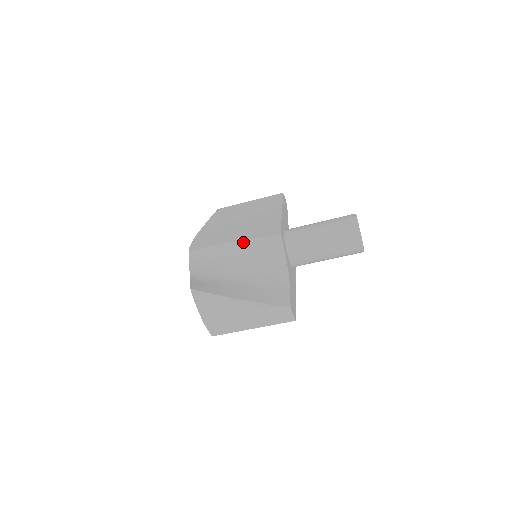
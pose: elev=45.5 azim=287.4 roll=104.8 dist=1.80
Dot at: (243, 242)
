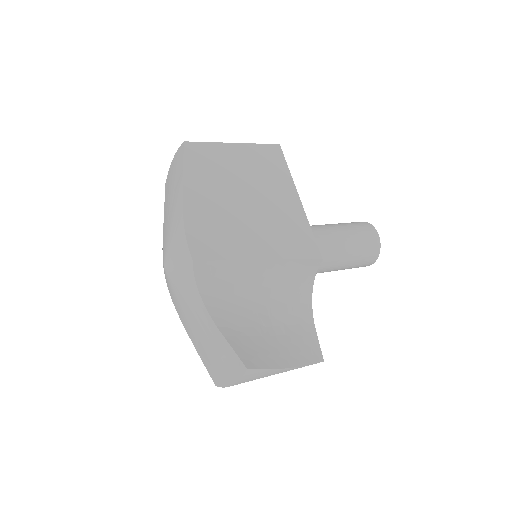
Dot at: (275, 262)
